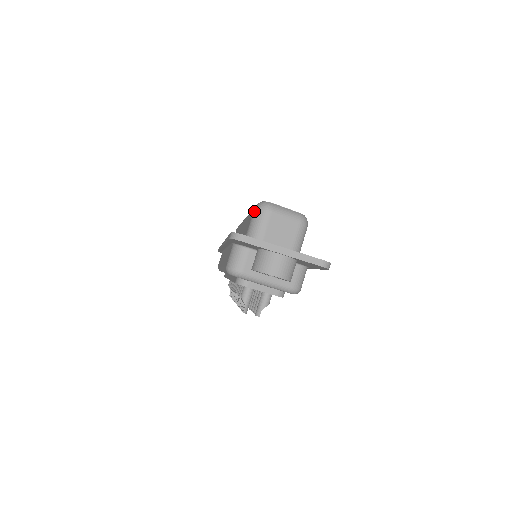
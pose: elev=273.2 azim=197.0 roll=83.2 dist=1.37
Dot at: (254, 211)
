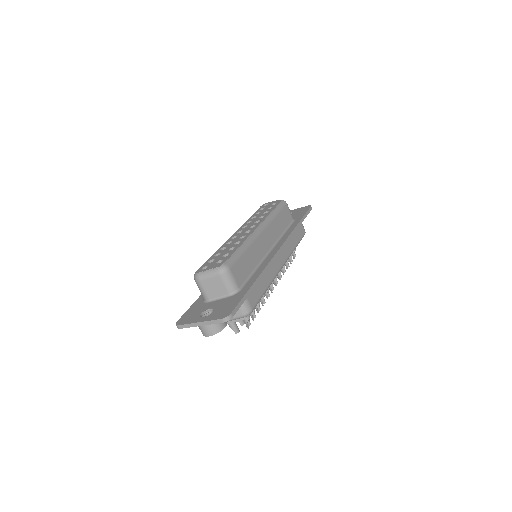
Dot at: occluded
